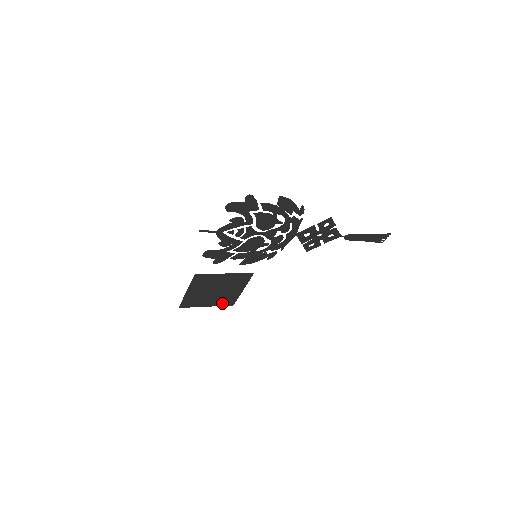
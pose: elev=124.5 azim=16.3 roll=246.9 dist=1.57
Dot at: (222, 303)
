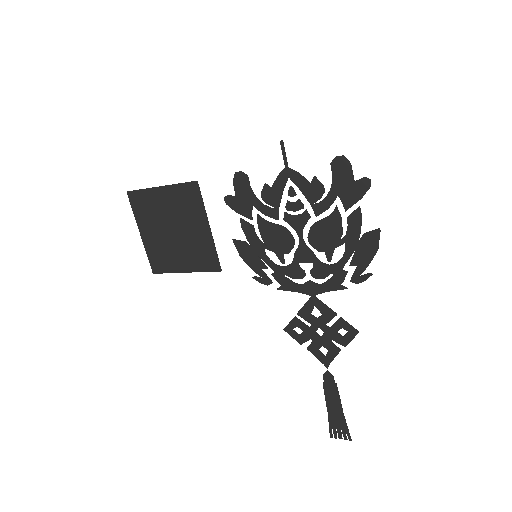
Dot at: (153, 254)
